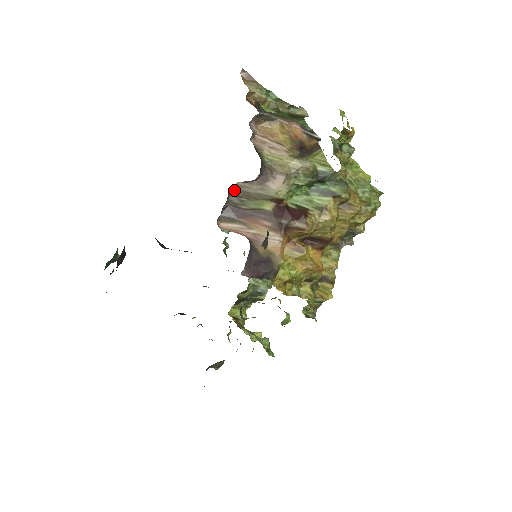
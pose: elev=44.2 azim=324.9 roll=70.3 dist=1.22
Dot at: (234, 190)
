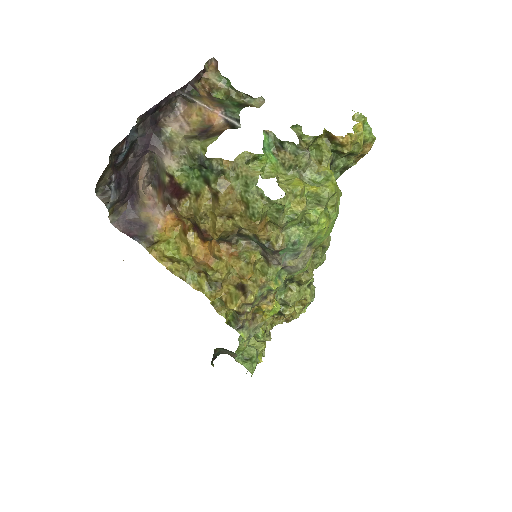
Dot at: (157, 161)
